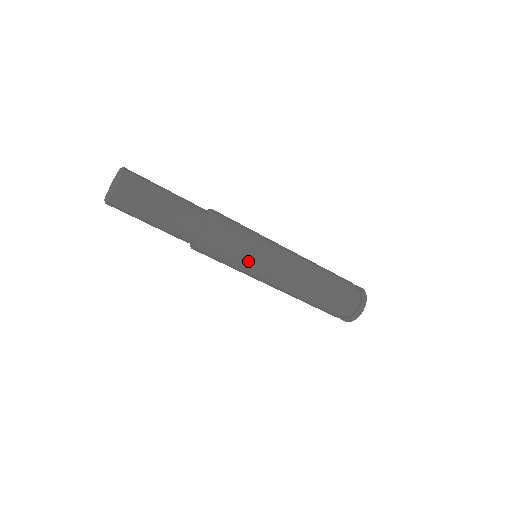
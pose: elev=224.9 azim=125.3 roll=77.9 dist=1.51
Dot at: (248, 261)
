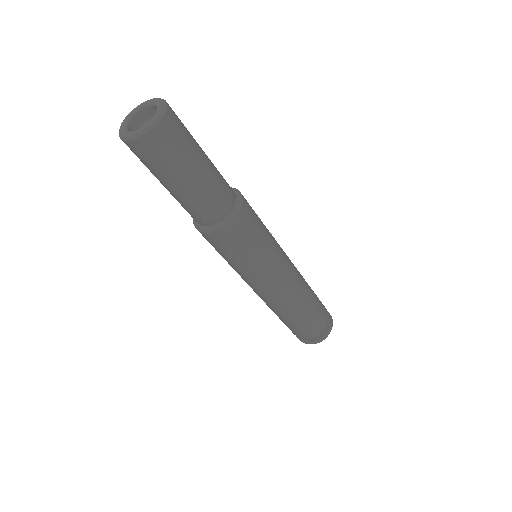
Dot at: (240, 268)
